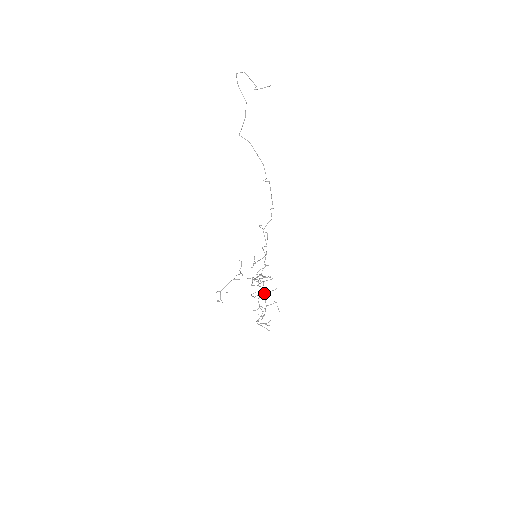
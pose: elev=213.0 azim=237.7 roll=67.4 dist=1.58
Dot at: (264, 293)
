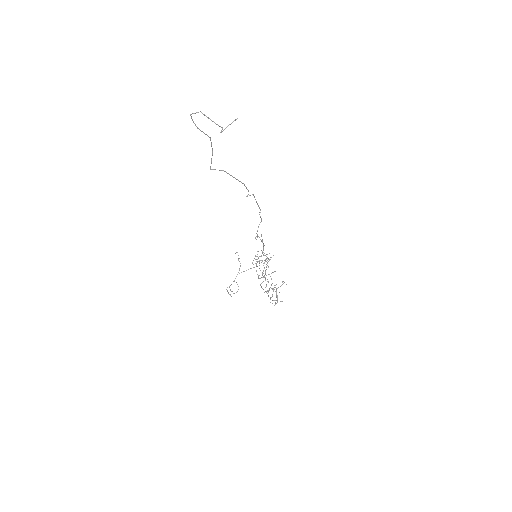
Dot at: (262, 261)
